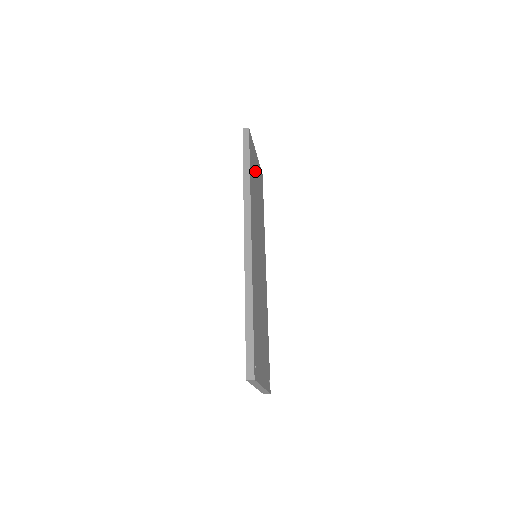
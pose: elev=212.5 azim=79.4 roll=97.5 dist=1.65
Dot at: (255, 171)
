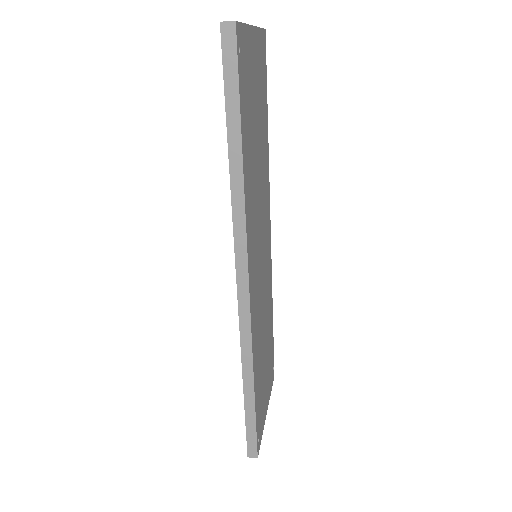
Dot at: (252, 94)
